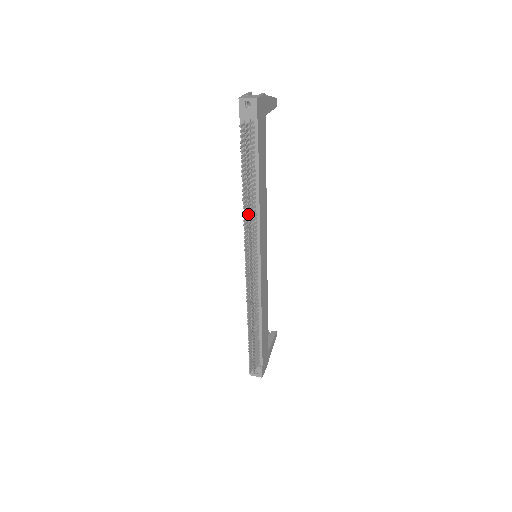
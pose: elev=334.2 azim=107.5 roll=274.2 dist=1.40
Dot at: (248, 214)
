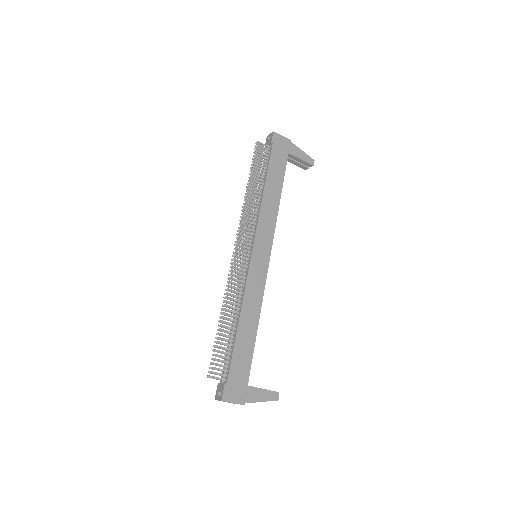
Dot at: (248, 203)
